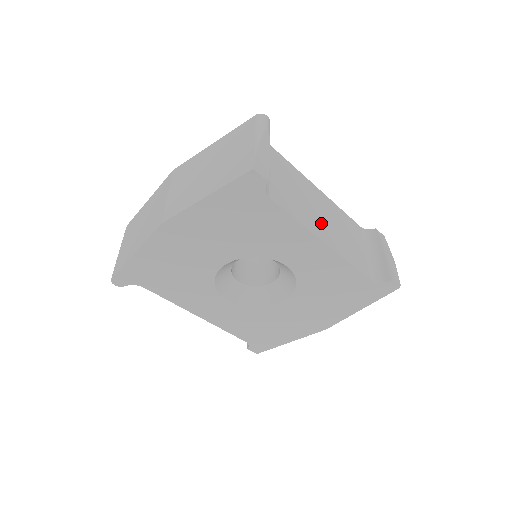
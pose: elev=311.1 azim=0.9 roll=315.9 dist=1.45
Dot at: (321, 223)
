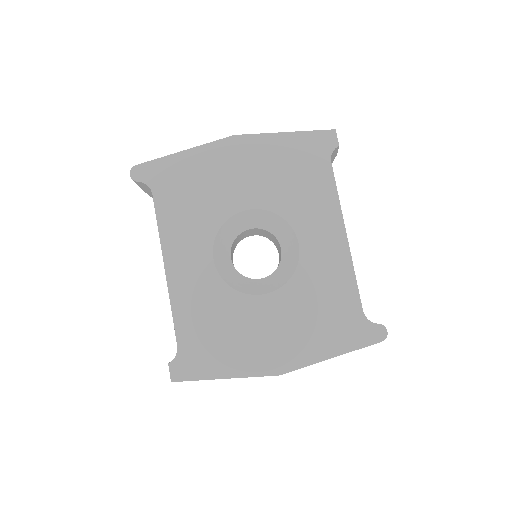
Dot at: occluded
